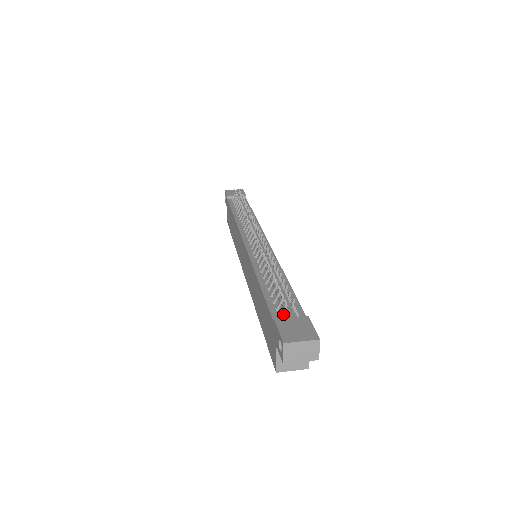
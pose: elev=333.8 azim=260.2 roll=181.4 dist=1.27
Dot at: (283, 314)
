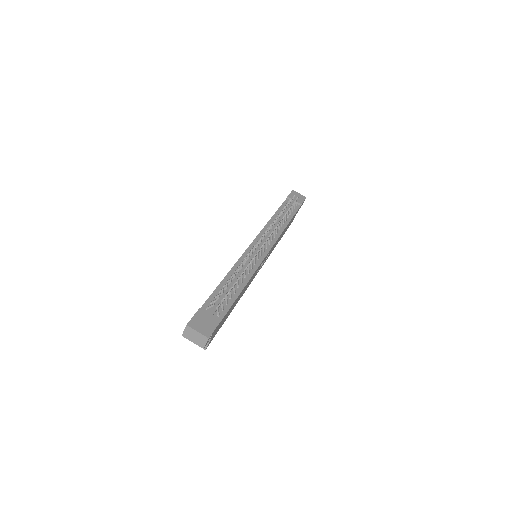
Dot at: (211, 308)
